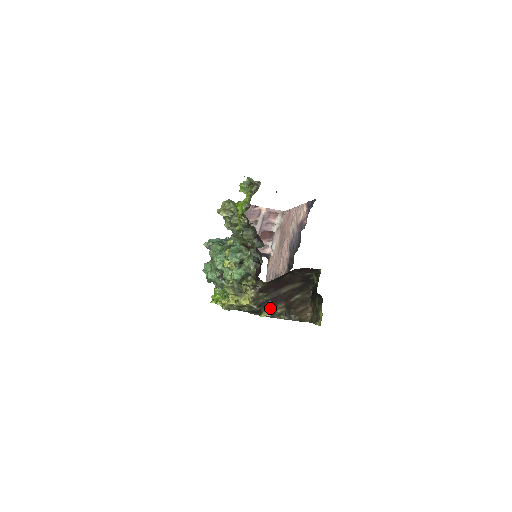
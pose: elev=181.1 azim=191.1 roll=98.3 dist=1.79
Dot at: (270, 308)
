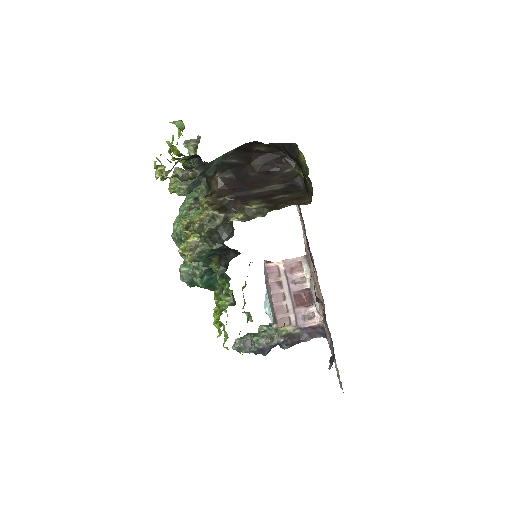
Dot at: (239, 206)
